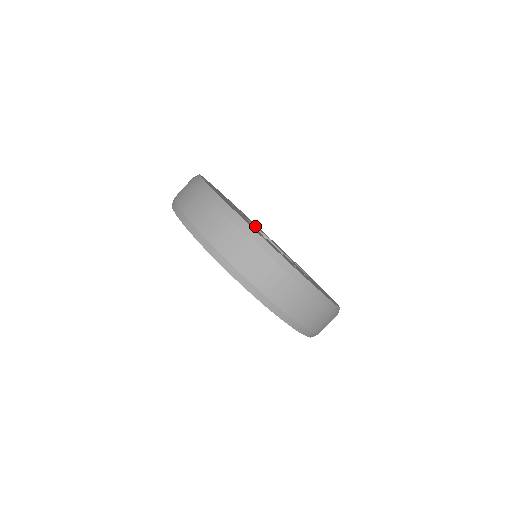
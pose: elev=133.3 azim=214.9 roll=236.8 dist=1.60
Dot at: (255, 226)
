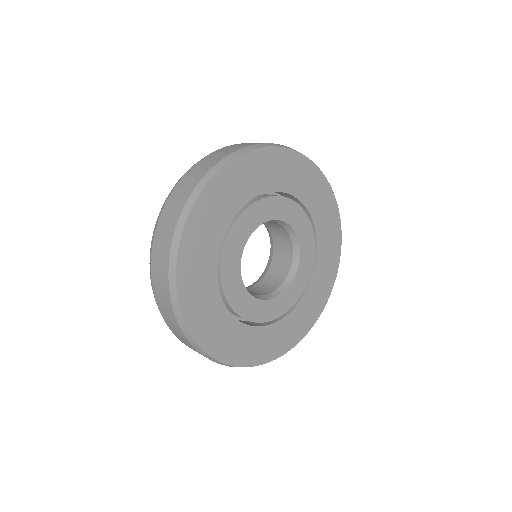
Dot at: (287, 223)
